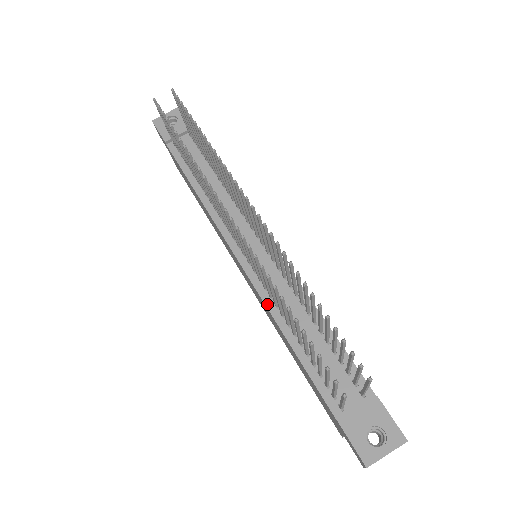
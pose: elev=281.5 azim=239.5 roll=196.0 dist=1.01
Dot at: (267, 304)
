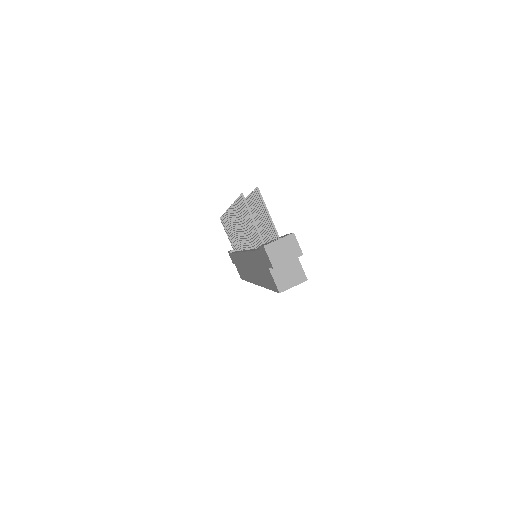
Dot at: occluded
